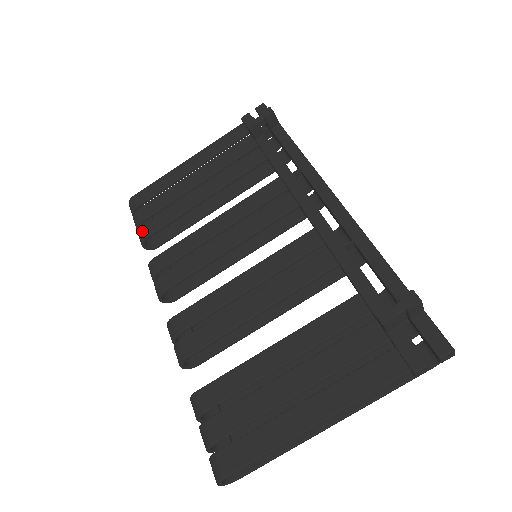
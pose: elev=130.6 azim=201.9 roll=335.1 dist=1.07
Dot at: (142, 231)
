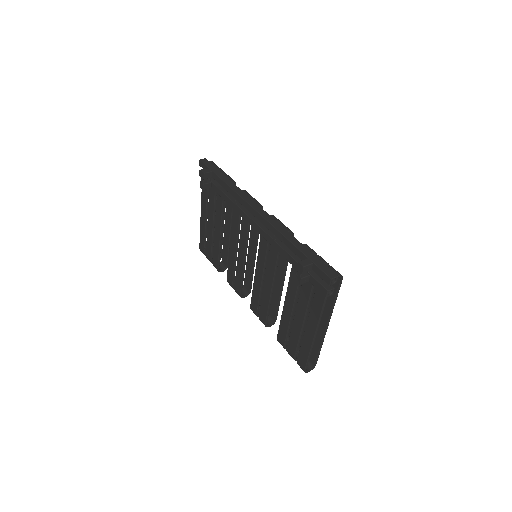
Dot at: (214, 266)
